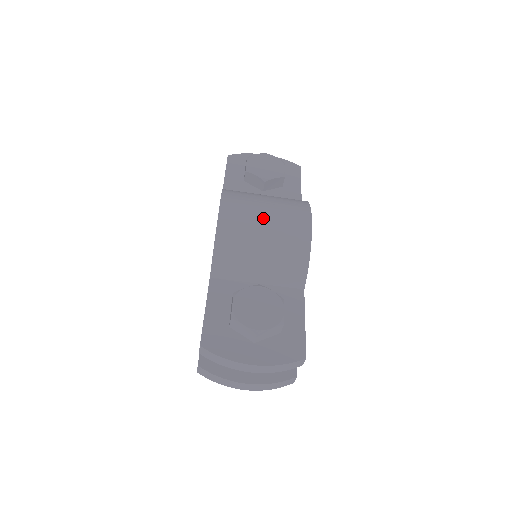
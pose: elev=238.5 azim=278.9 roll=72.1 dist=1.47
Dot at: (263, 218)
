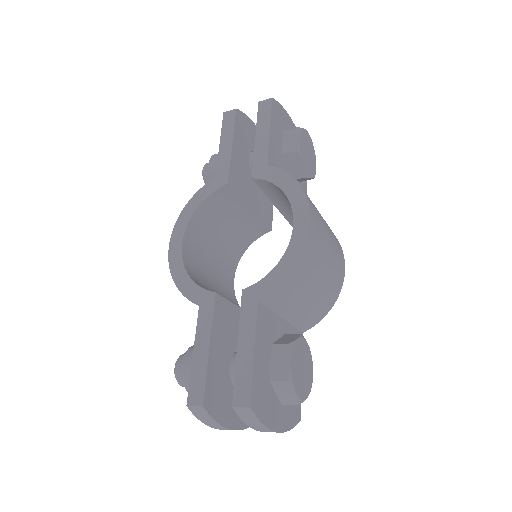
Dot at: (328, 254)
